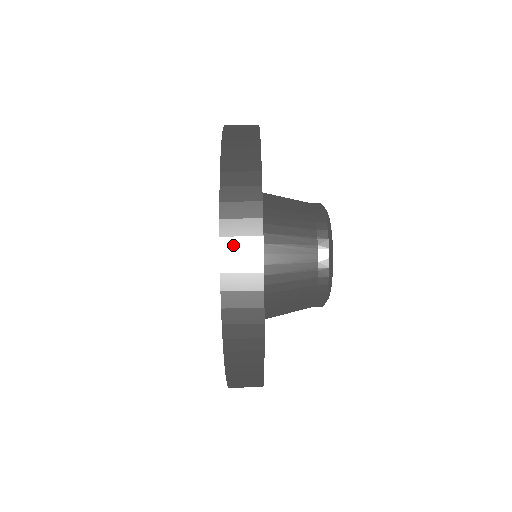
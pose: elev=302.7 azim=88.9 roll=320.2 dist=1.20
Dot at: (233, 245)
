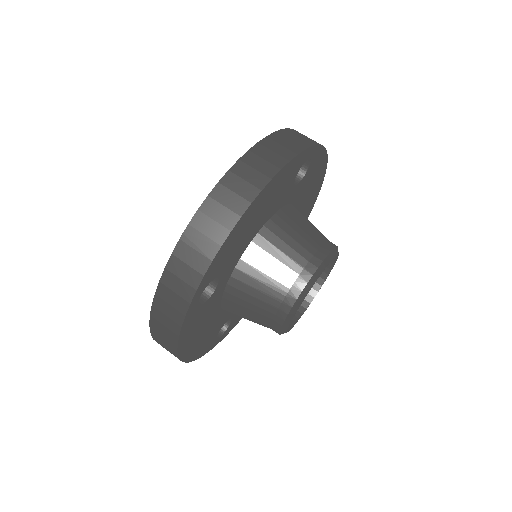
Dot at: (194, 238)
